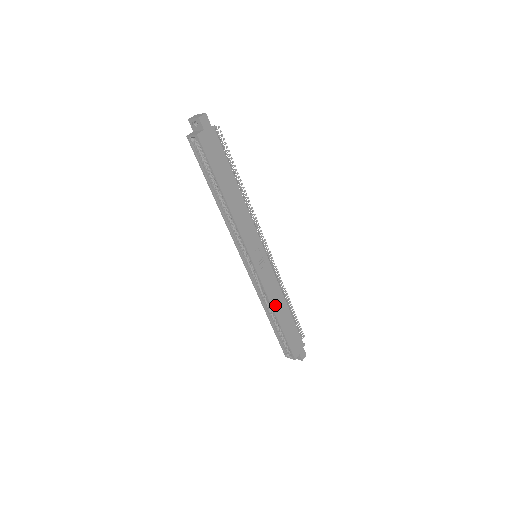
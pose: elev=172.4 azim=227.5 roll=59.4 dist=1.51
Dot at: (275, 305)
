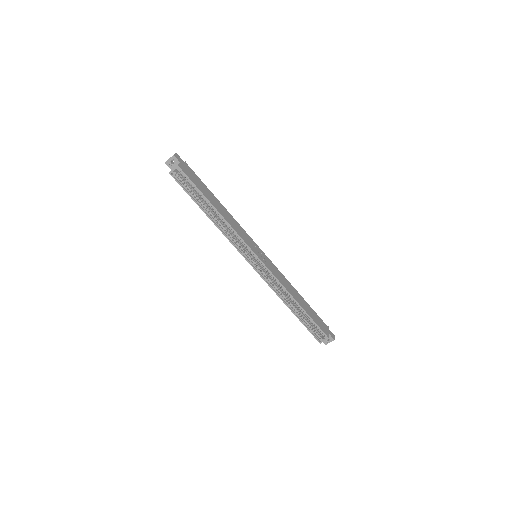
Dot at: (290, 291)
